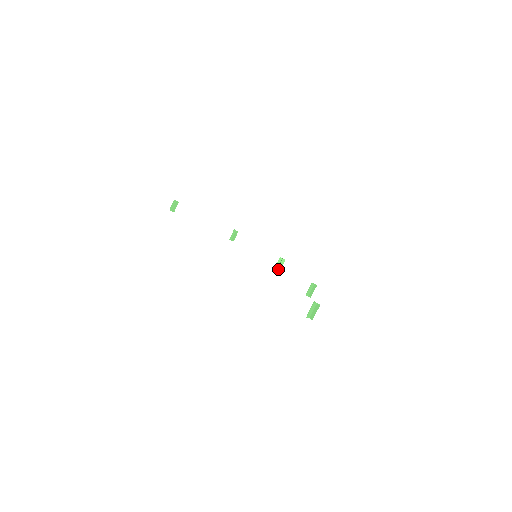
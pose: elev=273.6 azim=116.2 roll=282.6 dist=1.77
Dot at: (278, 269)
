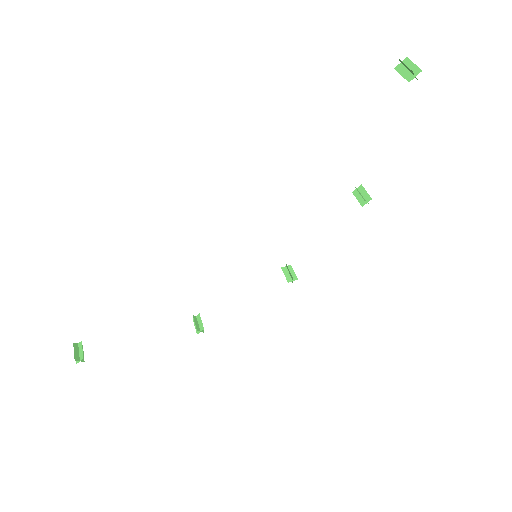
Dot at: (293, 280)
